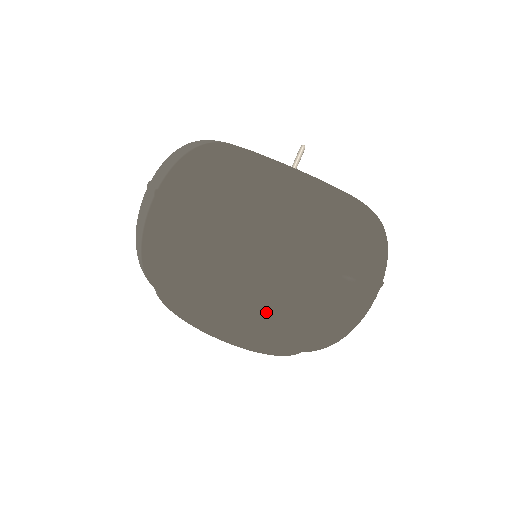
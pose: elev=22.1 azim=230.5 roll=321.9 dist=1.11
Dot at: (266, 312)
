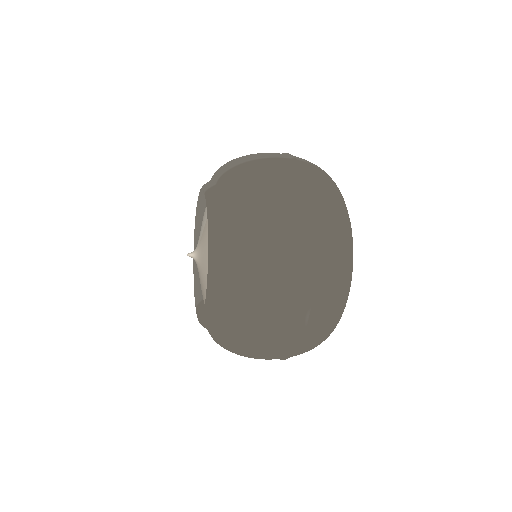
Dot at: (265, 265)
